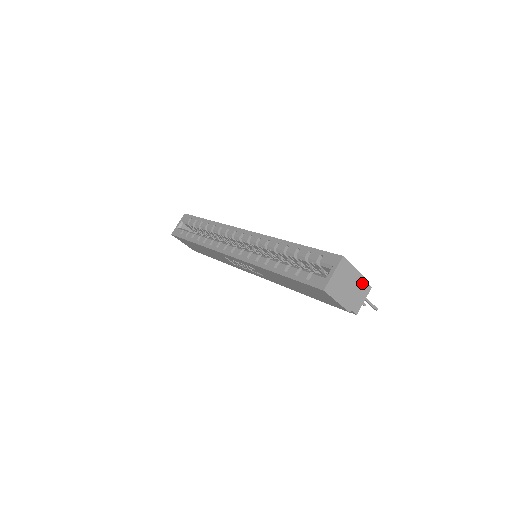
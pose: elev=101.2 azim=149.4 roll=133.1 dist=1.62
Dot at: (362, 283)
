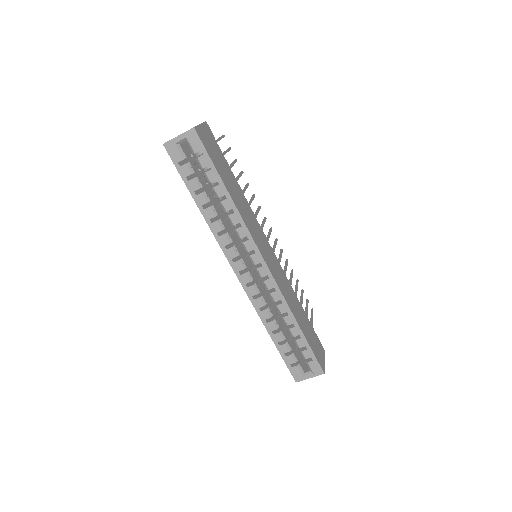
Dot at: occluded
